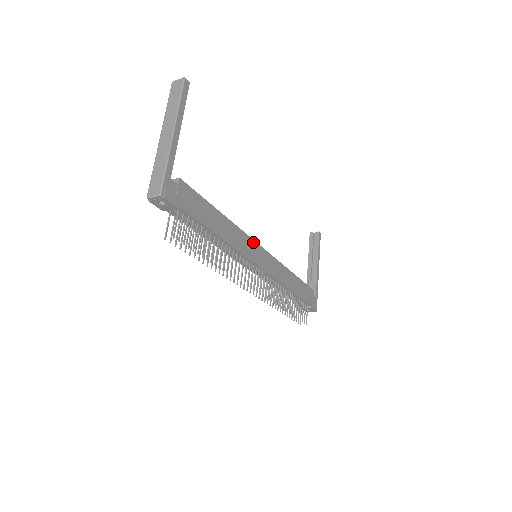
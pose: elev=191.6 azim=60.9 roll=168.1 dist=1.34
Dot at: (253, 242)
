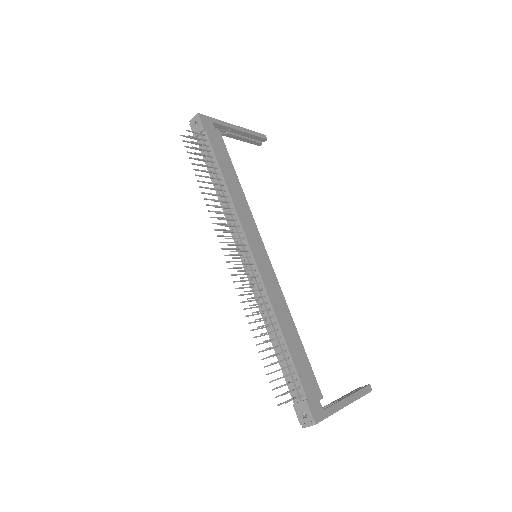
Dot at: (258, 233)
